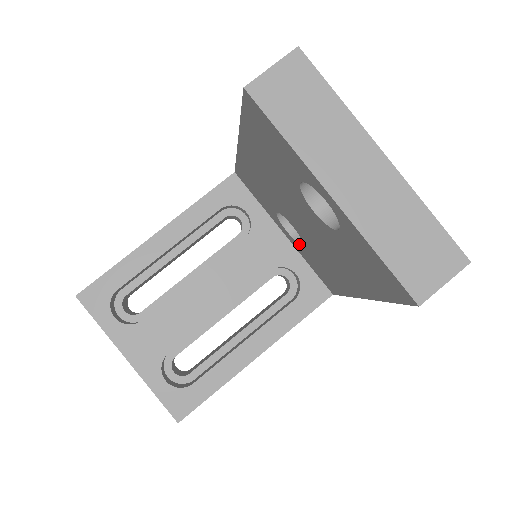
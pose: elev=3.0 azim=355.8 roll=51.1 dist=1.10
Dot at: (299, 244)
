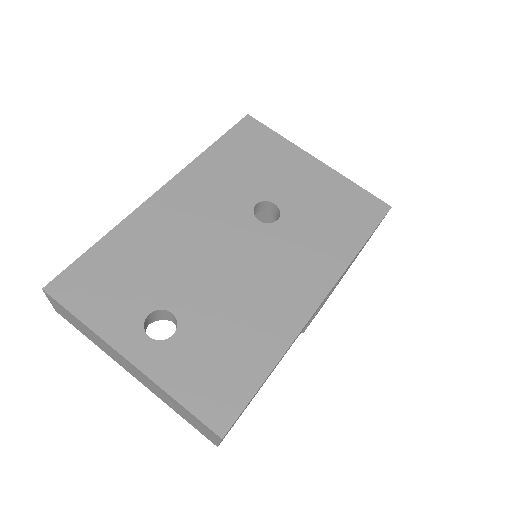
Dot at: occluded
